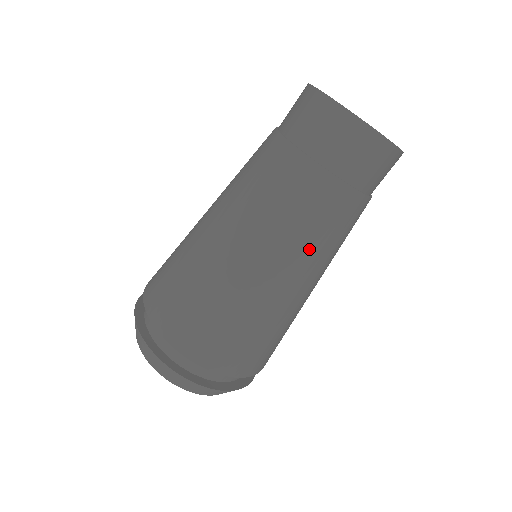
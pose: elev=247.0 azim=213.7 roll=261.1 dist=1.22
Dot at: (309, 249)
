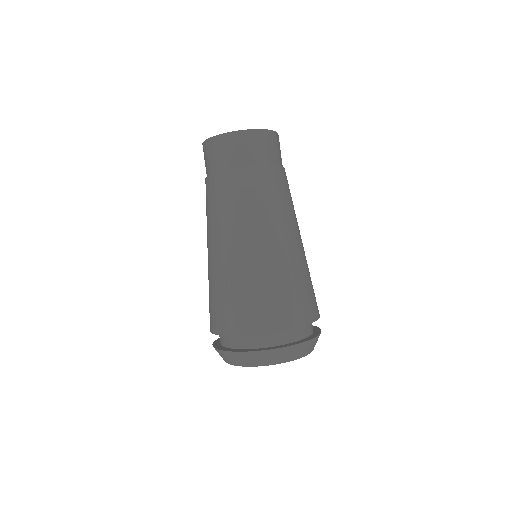
Dot at: (287, 213)
